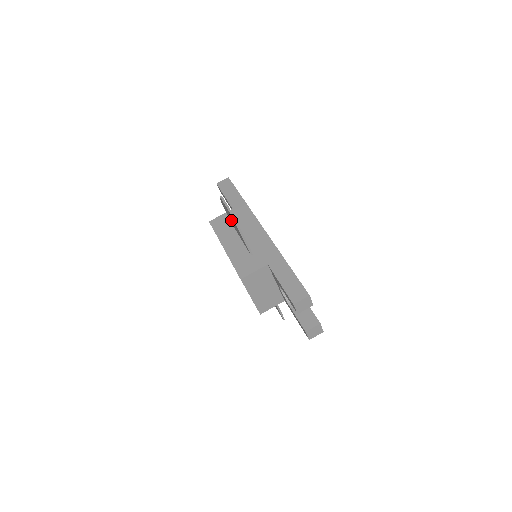
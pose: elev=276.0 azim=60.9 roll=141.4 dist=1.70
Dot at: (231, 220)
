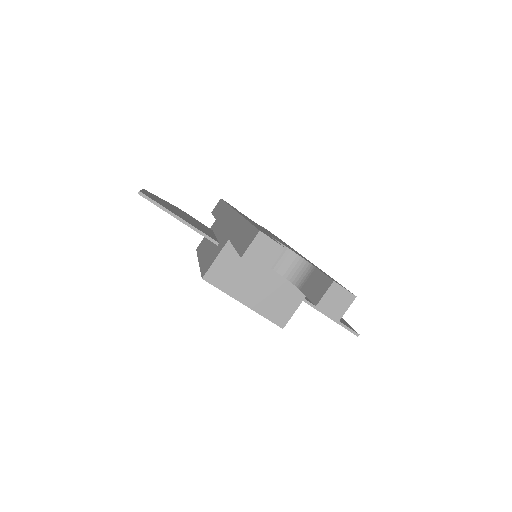
Dot at: occluded
